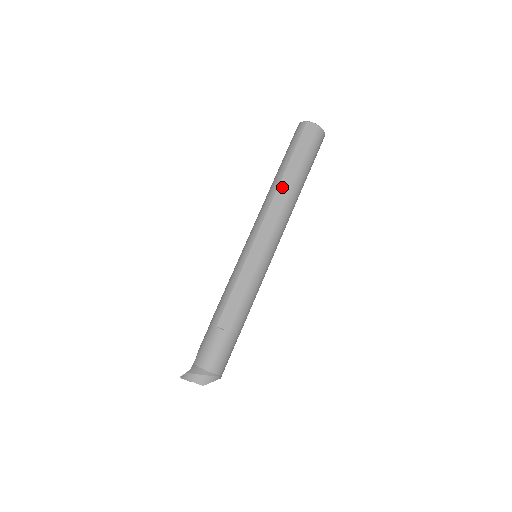
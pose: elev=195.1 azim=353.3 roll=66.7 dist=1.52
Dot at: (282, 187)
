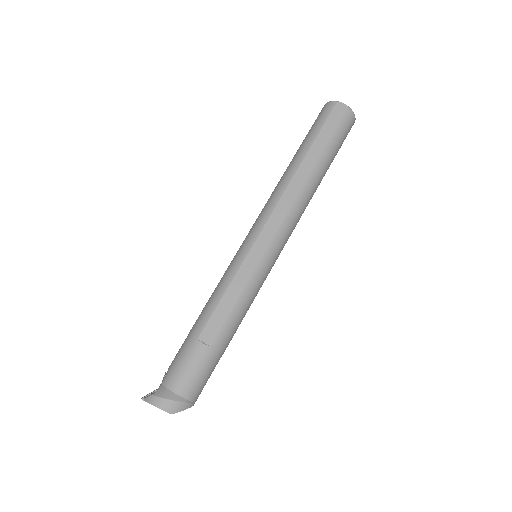
Dot at: (299, 176)
